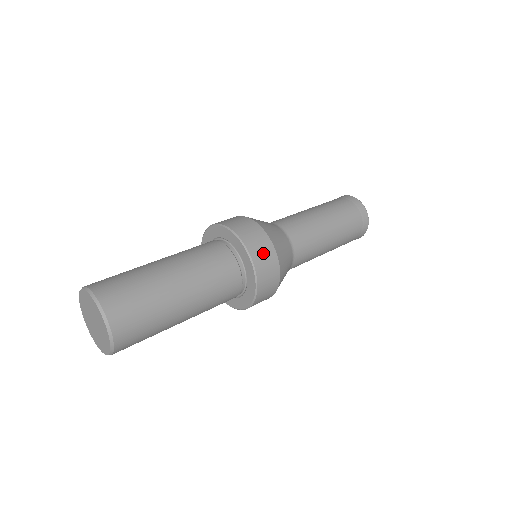
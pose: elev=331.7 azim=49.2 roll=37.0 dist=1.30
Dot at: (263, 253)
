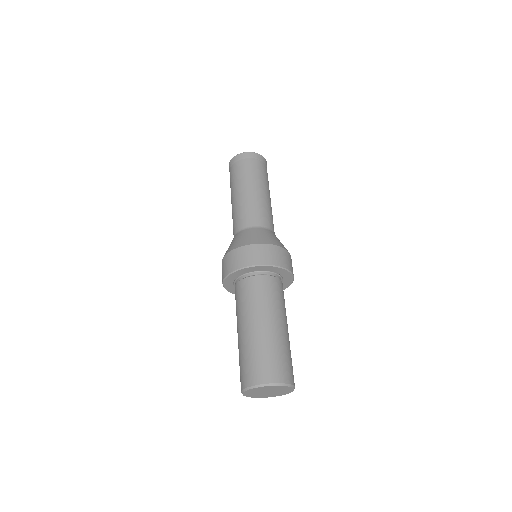
Dot at: occluded
